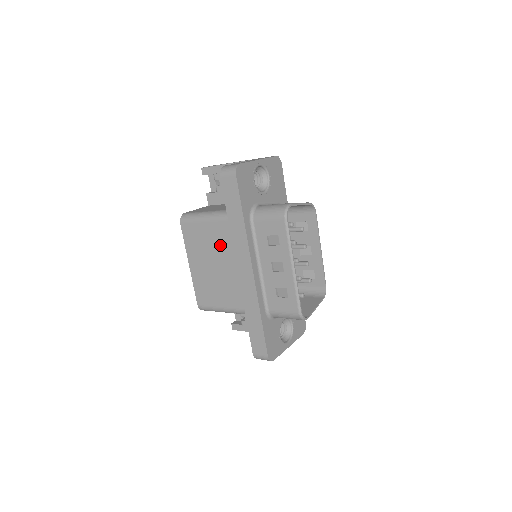
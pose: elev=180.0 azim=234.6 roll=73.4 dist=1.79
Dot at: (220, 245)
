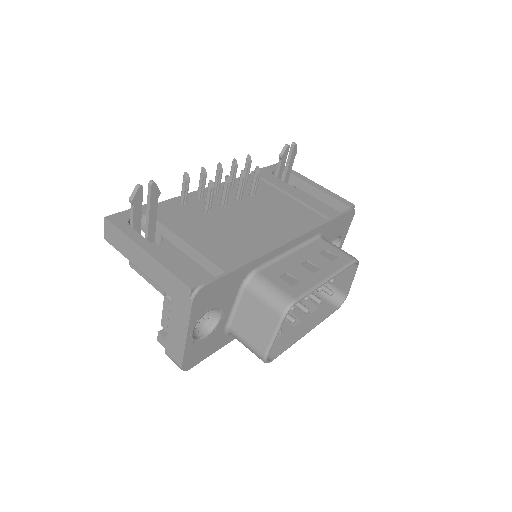
Dot at: occluded
